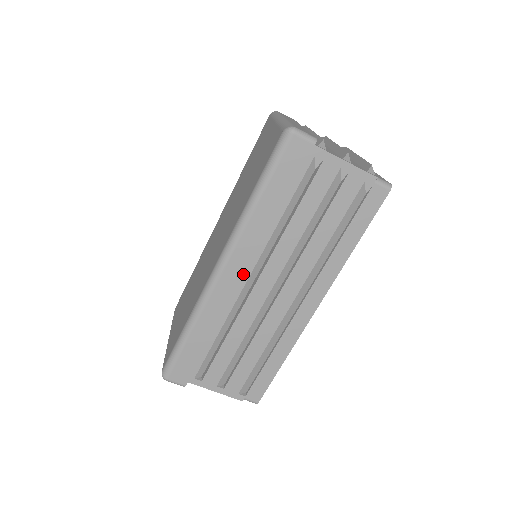
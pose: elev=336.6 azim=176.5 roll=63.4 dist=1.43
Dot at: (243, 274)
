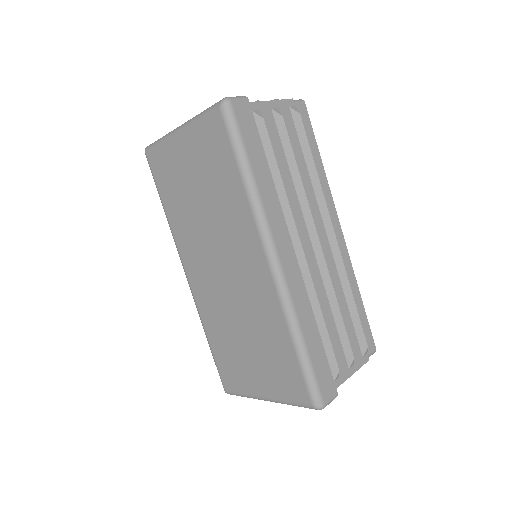
Dot at: (292, 249)
